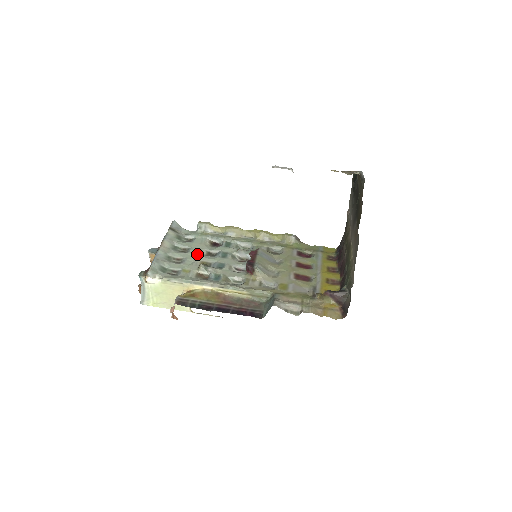
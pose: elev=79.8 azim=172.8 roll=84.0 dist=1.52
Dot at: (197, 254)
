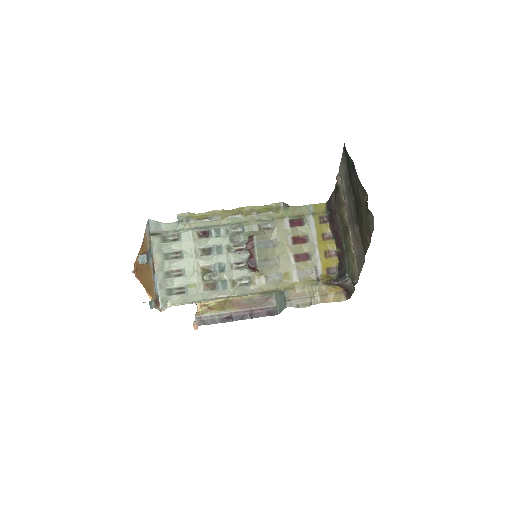
Dot at: (193, 259)
